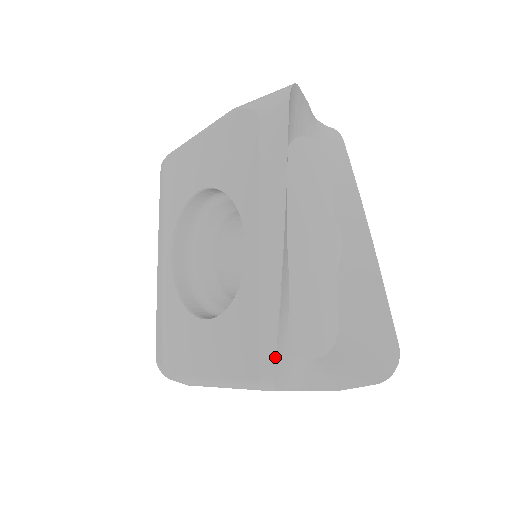
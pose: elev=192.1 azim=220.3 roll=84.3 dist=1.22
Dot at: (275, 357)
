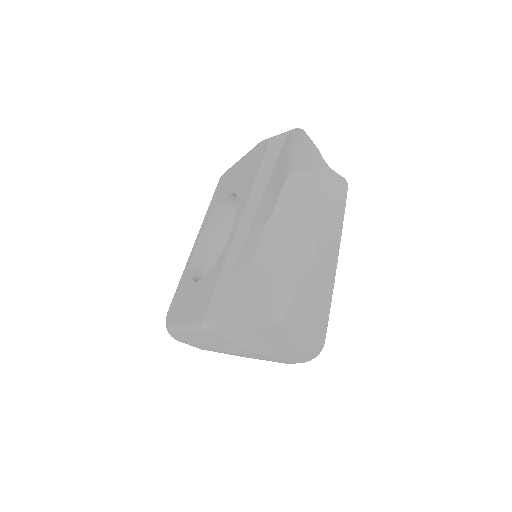
Dot at: (216, 304)
